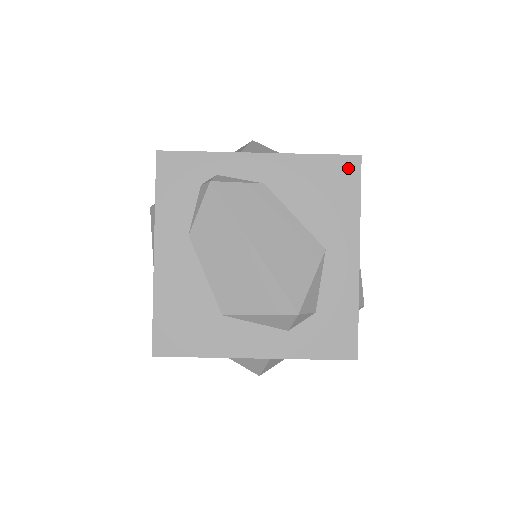
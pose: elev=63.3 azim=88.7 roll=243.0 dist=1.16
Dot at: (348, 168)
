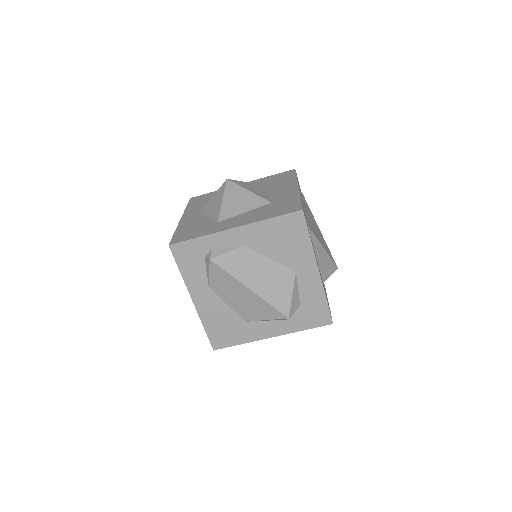
Dot at: (296, 220)
